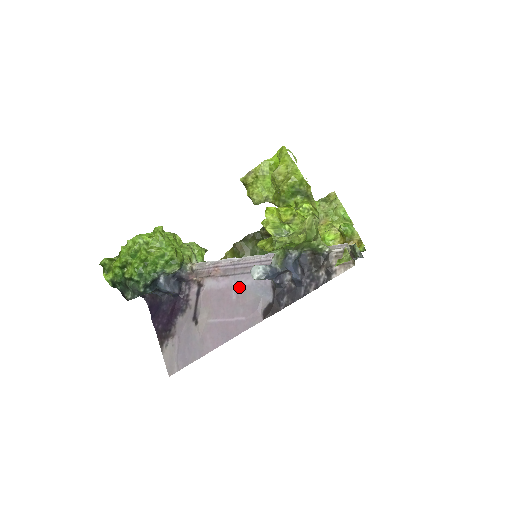
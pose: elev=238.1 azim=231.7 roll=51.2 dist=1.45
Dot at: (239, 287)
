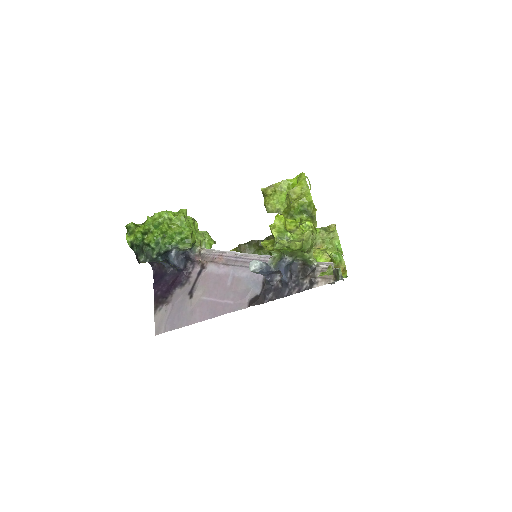
Dot at: (235, 276)
